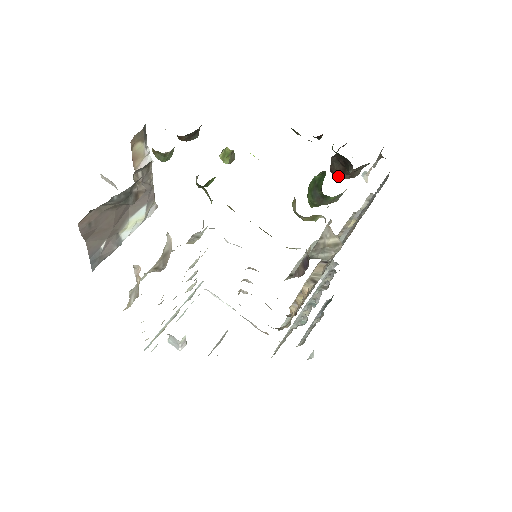
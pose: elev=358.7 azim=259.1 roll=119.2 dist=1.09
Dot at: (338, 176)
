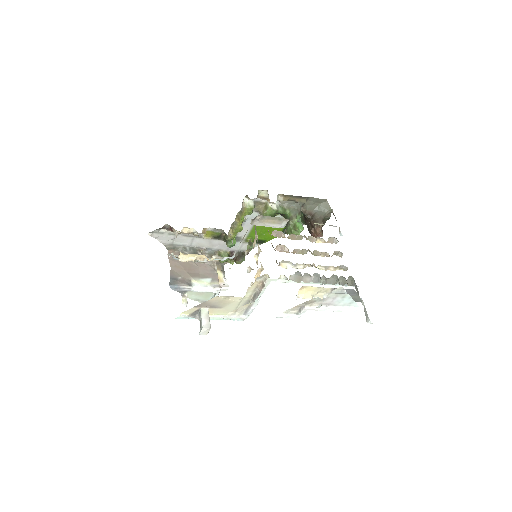
Dot at: (316, 234)
